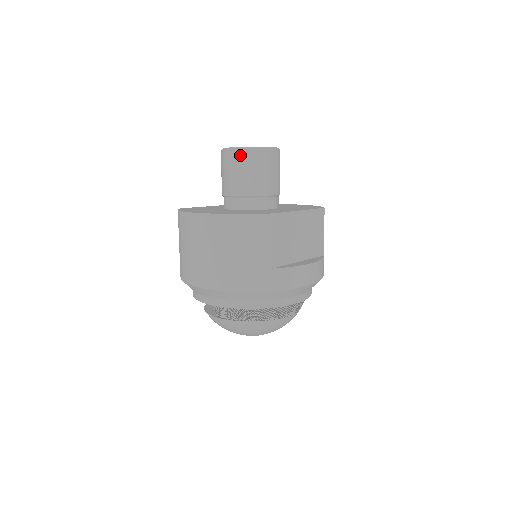
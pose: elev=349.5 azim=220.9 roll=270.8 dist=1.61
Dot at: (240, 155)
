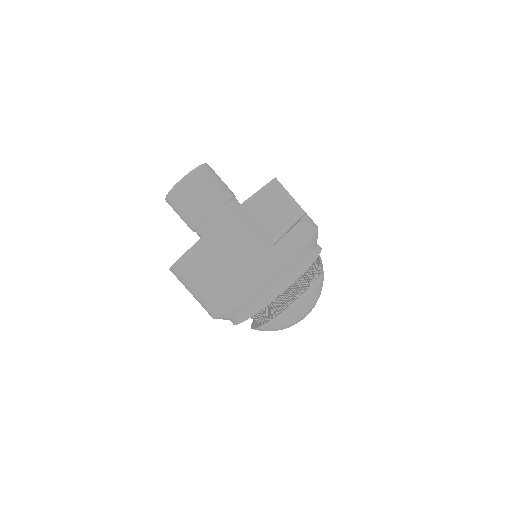
Dot at: (179, 191)
